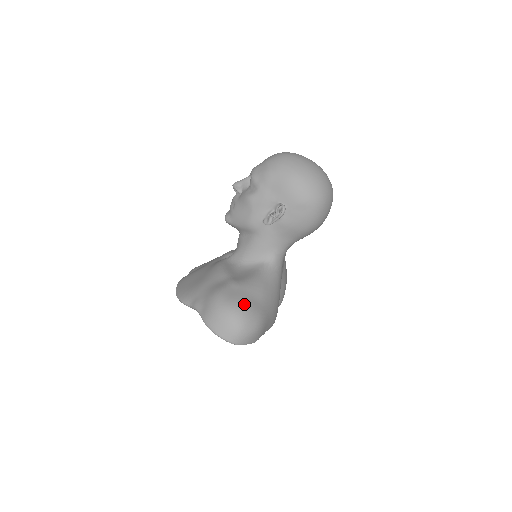
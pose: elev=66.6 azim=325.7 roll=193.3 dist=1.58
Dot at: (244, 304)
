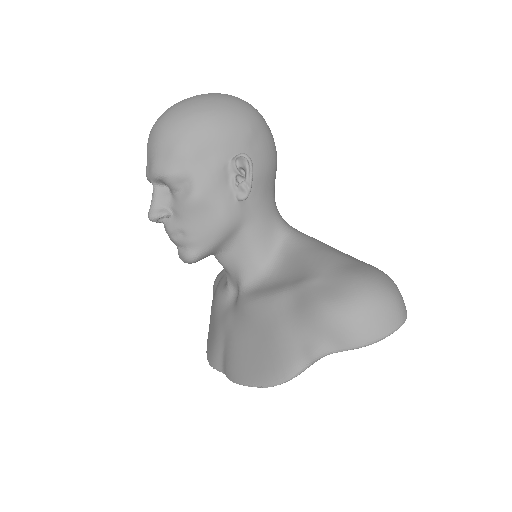
Dot at: (357, 276)
